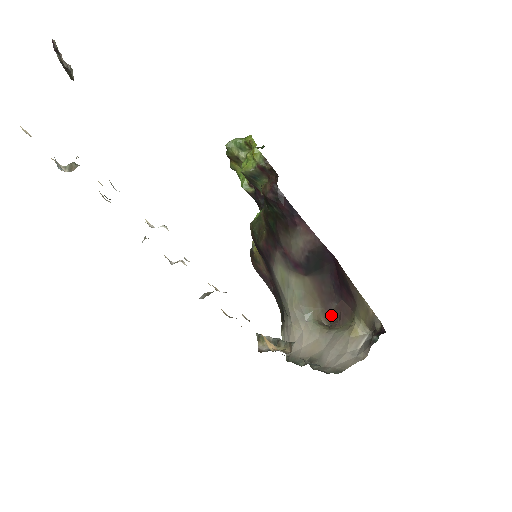
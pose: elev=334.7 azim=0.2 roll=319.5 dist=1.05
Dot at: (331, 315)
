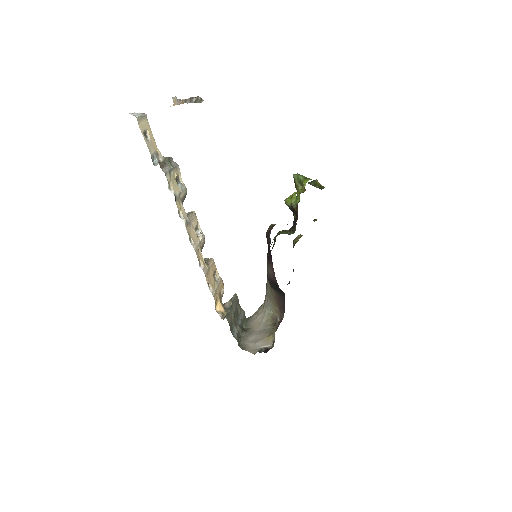
Dot at: (282, 317)
